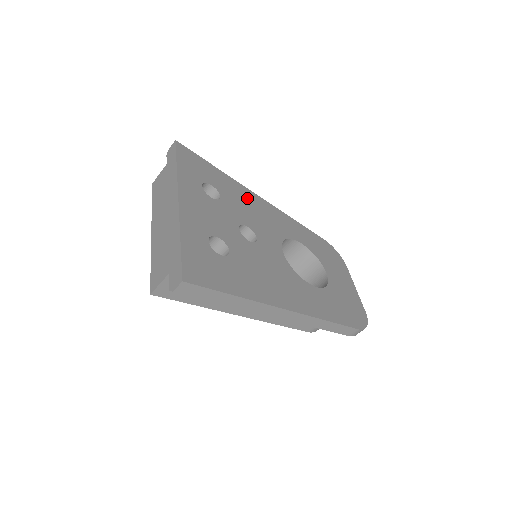
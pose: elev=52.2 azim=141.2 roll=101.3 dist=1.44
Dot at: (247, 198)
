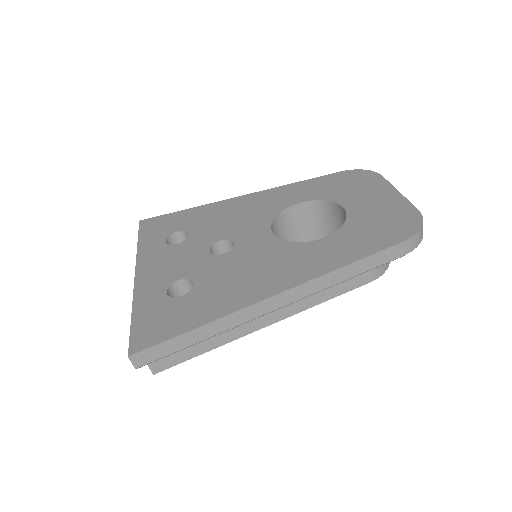
Dot at: (224, 210)
